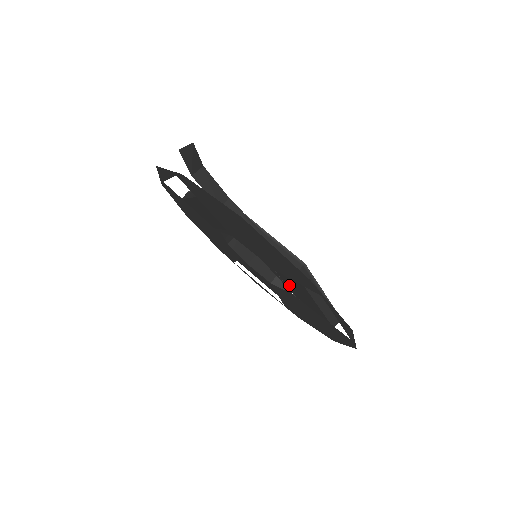
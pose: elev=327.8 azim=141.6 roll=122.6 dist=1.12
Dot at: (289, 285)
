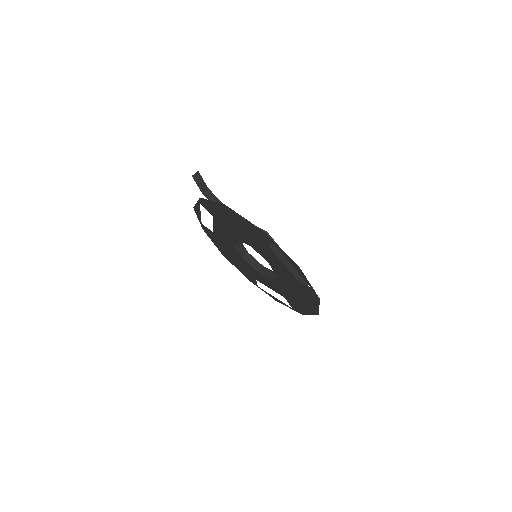
Dot at: (271, 262)
